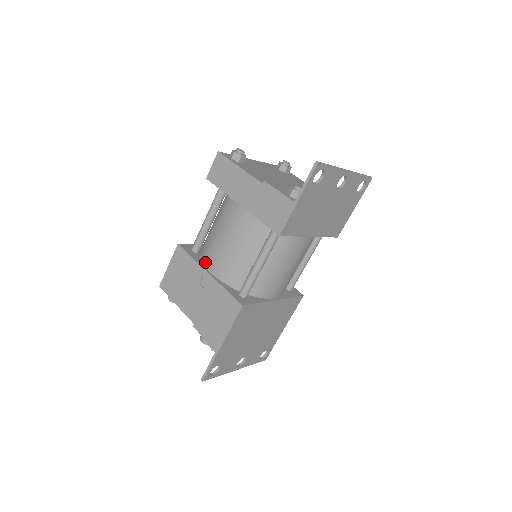
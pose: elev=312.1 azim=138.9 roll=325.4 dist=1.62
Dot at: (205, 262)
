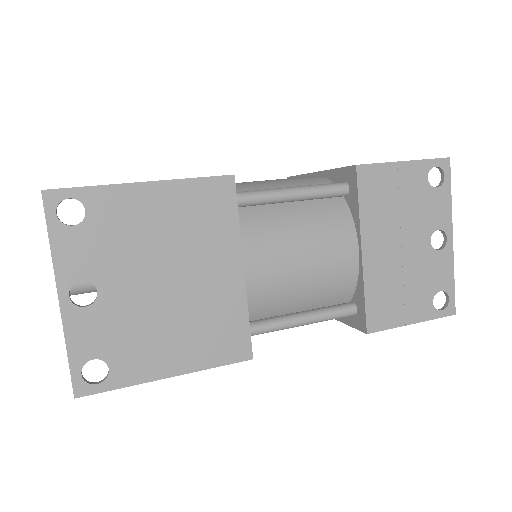
Dot at: occluded
